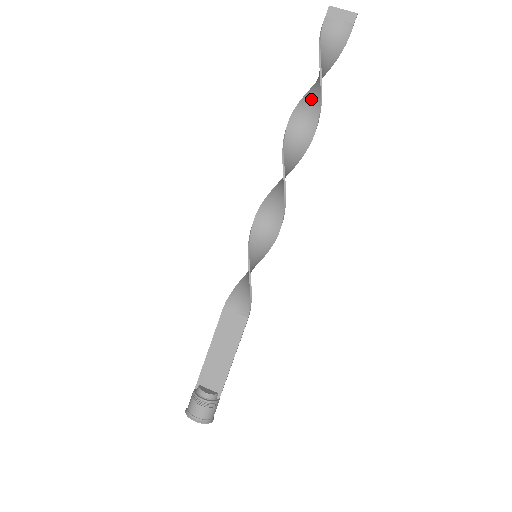
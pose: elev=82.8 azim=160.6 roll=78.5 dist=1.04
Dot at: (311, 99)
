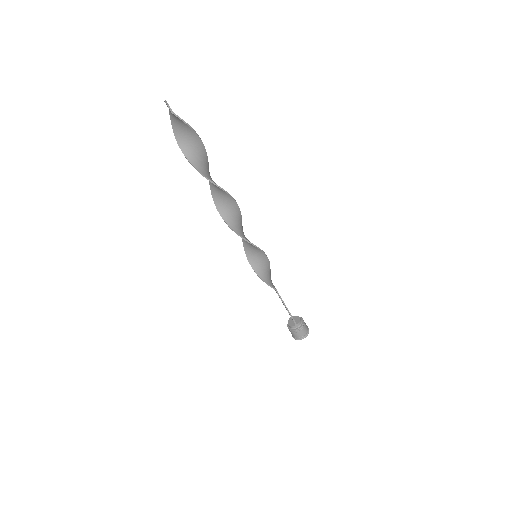
Dot at: (201, 165)
